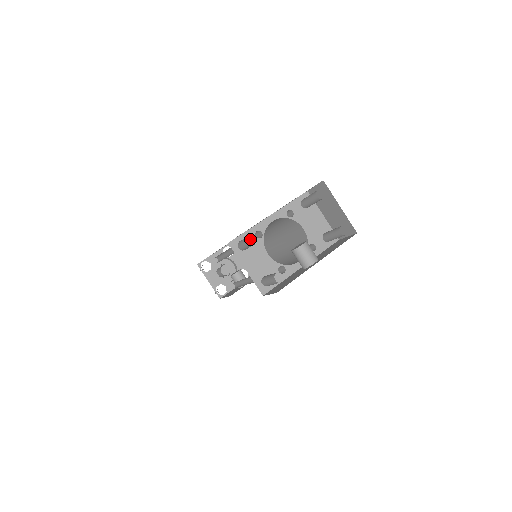
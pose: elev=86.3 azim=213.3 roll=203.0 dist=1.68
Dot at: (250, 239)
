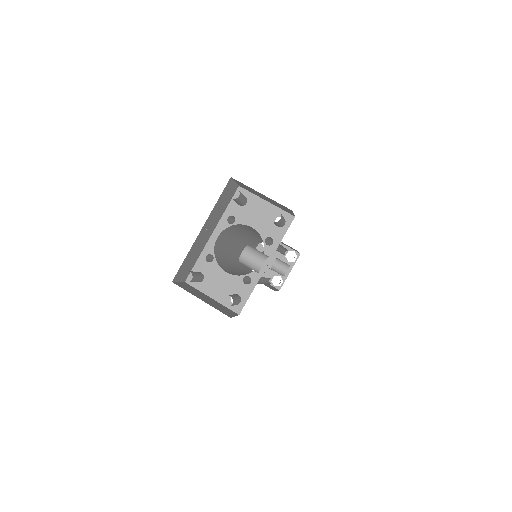
Dot at: (203, 267)
